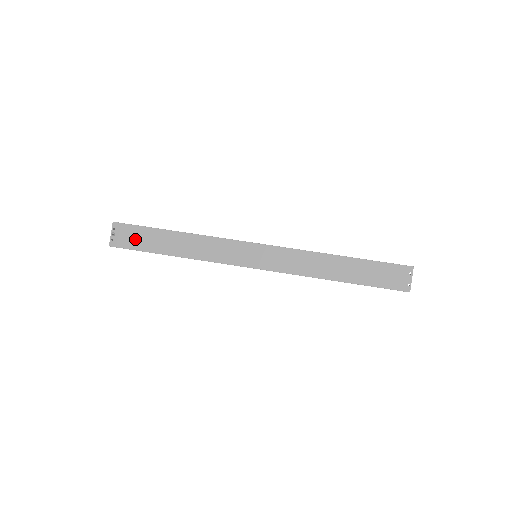
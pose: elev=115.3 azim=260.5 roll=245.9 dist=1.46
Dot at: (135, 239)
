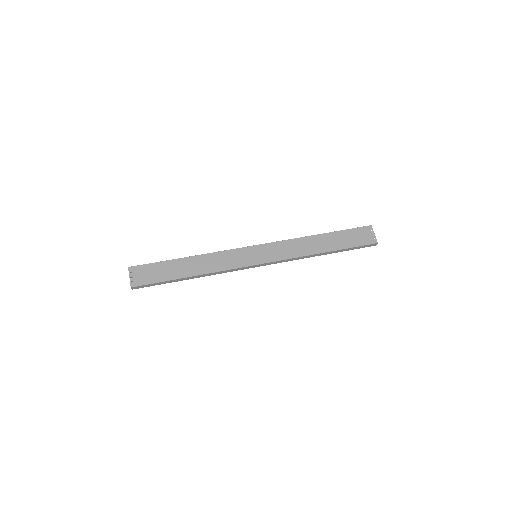
Dot at: (152, 274)
